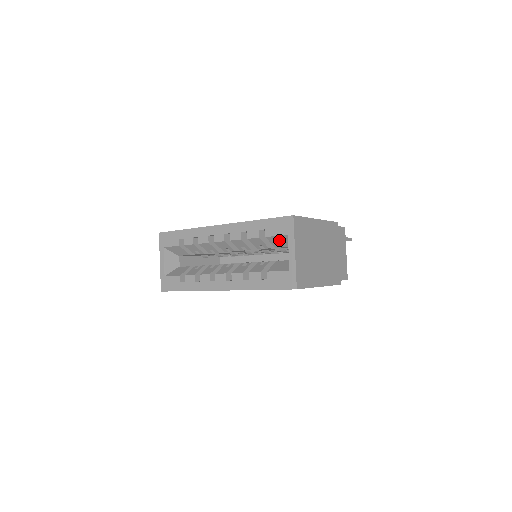
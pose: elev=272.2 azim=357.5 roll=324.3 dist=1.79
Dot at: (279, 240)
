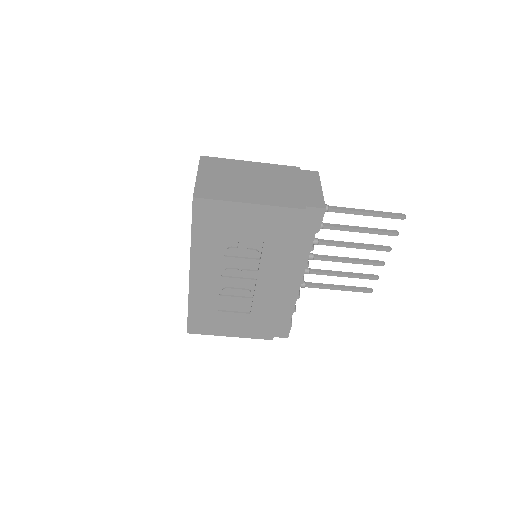
Dot at: occluded
